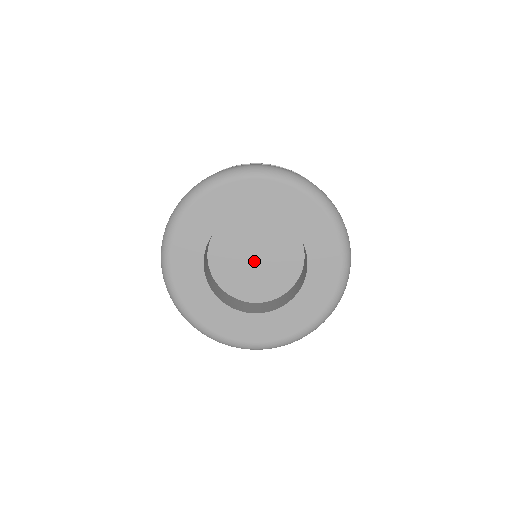
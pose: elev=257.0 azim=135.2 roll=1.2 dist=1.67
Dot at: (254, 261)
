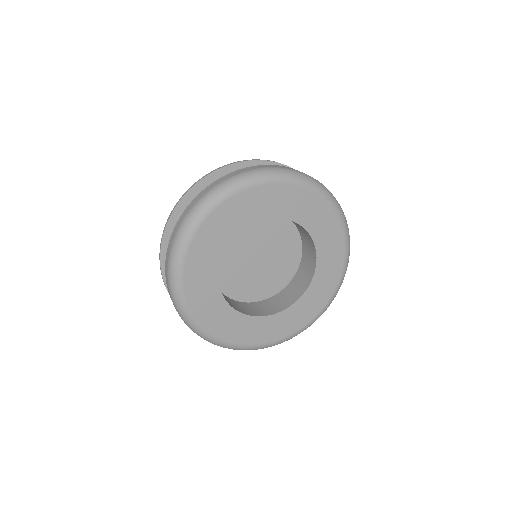
Dot at: (257, 262)
